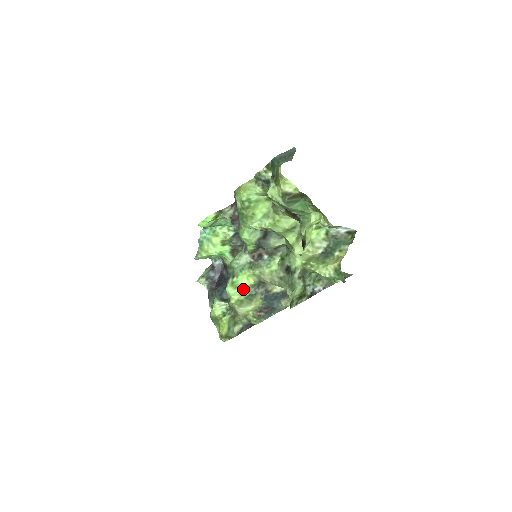
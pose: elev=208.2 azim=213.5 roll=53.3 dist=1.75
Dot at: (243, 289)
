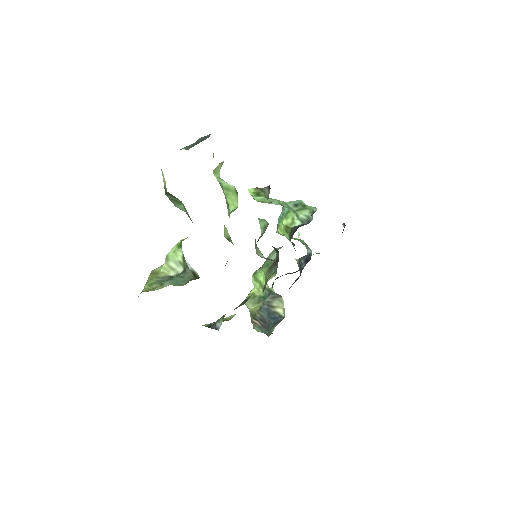
Dot at: (261, 286)
